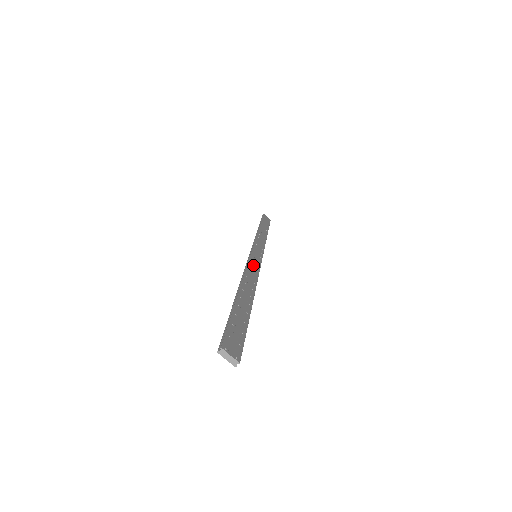
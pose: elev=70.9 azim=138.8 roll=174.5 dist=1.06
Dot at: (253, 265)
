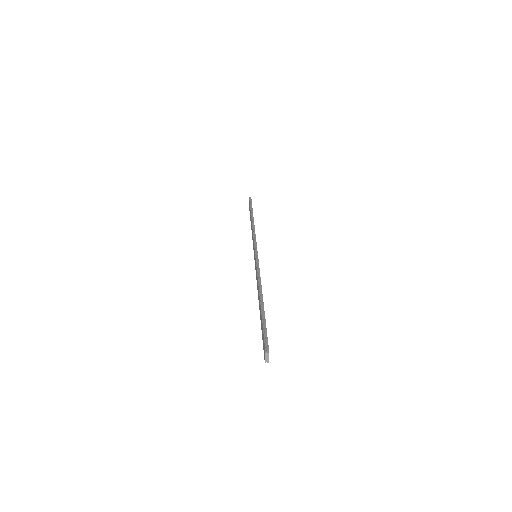
Dot at: occluded
